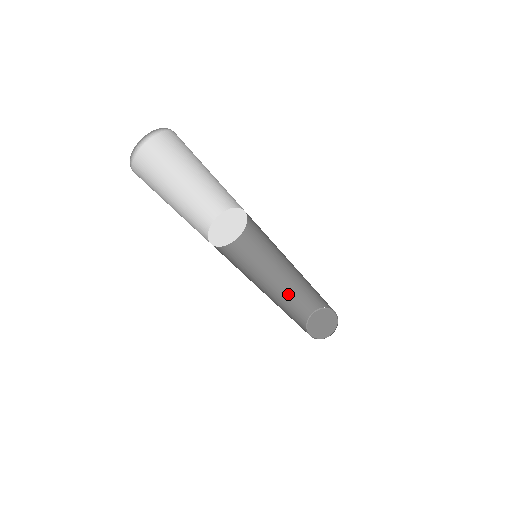
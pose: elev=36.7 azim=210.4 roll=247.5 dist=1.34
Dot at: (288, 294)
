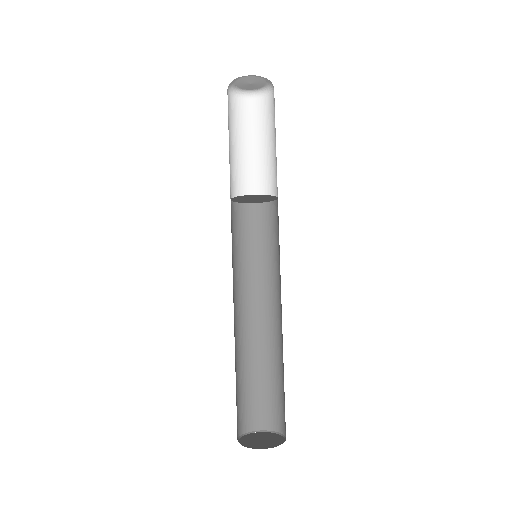
Dot at: (235, 371)
